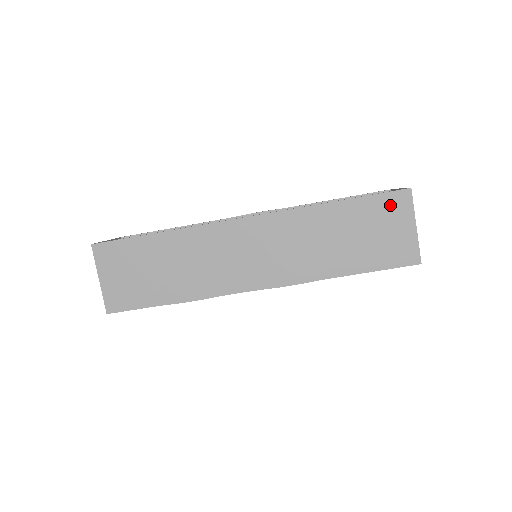
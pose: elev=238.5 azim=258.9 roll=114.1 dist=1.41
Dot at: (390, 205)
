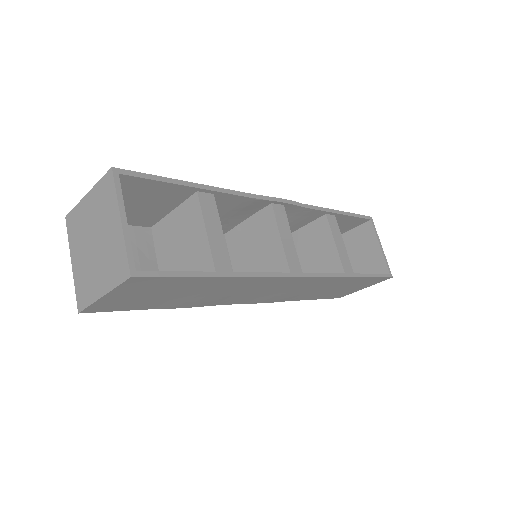
Dot at: (373, 281)
